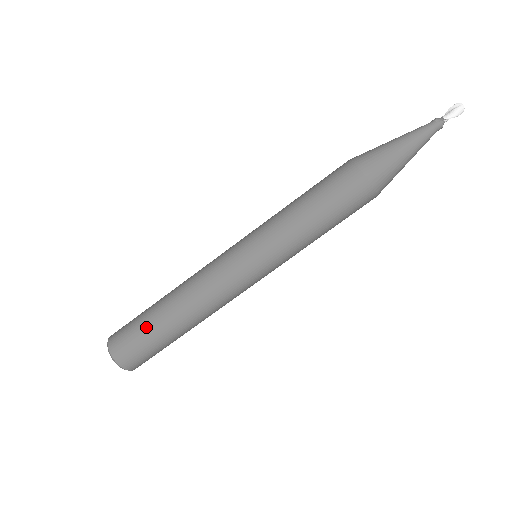
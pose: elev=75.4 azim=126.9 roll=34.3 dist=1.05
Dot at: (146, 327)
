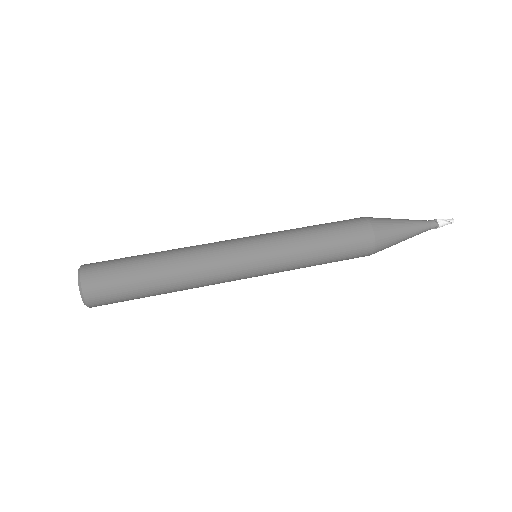
Dot at: occluded
